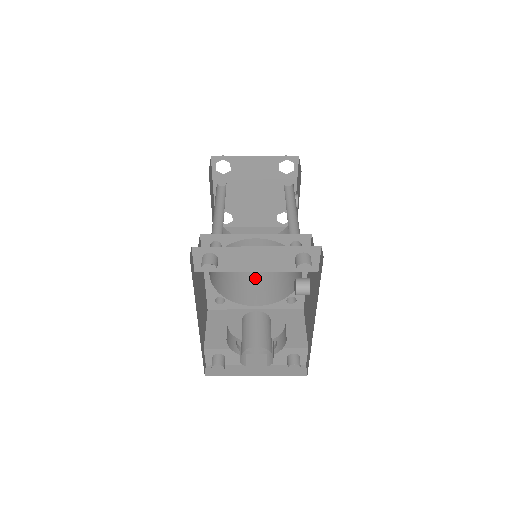
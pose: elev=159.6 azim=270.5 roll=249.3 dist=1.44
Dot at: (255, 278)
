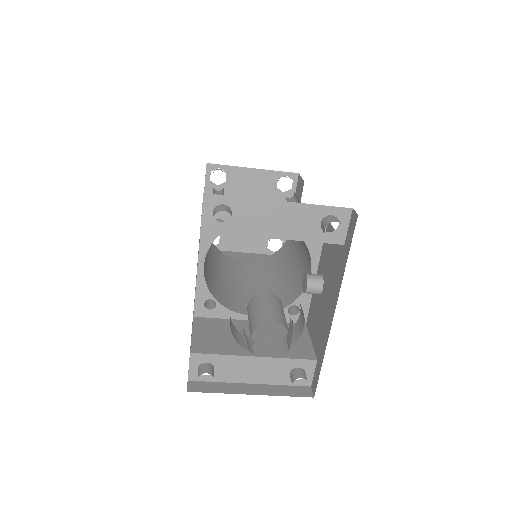
Dot at: (248, 291)
